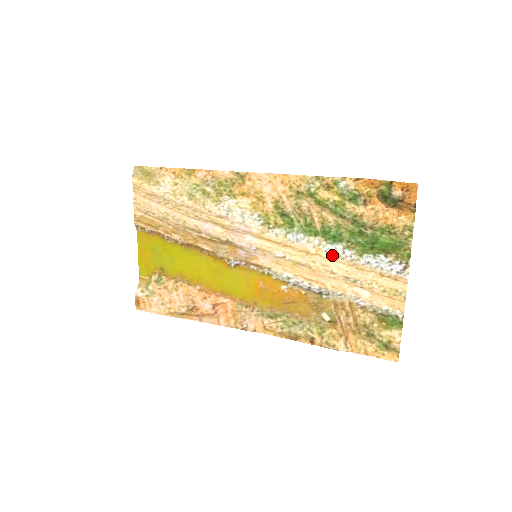
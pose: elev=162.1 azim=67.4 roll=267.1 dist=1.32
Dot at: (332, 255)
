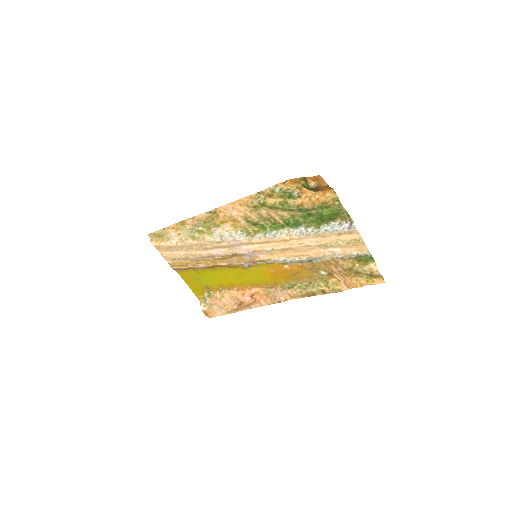
Dot at: (301, 236)
